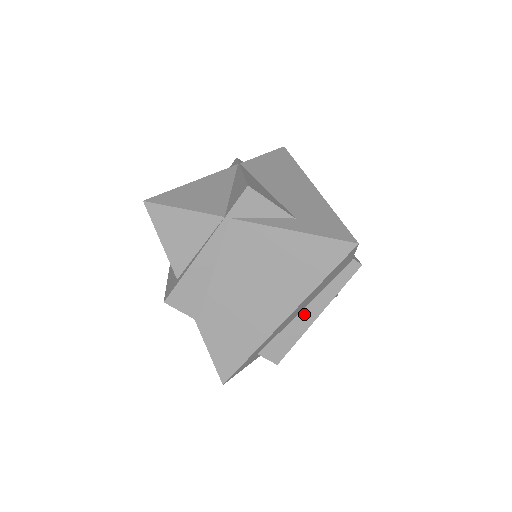
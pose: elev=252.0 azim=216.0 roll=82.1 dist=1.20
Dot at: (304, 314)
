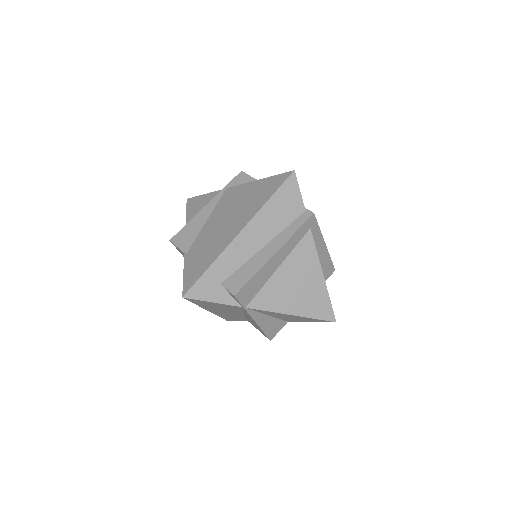
Dot at: (264, 251)
